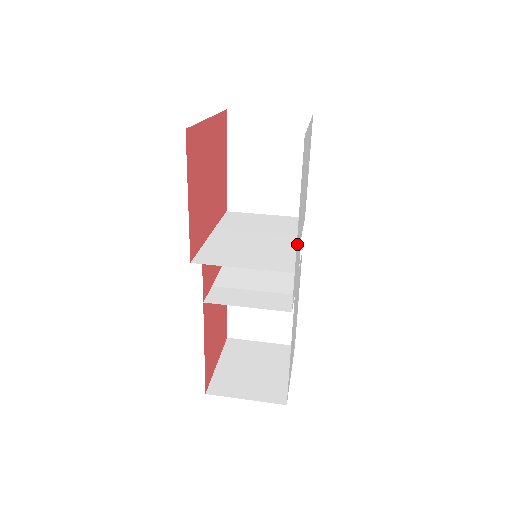
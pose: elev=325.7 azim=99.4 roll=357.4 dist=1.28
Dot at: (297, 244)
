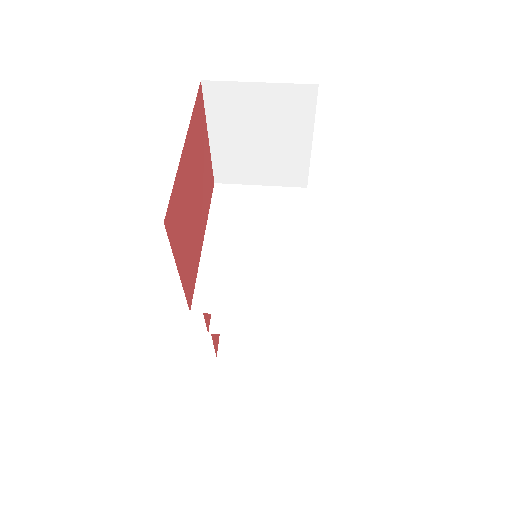
Dot at: occluded
